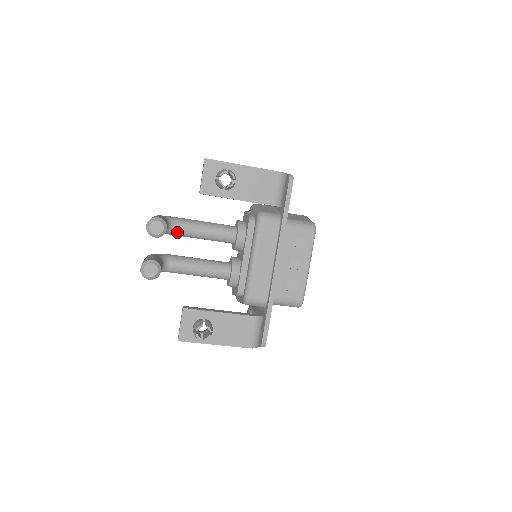
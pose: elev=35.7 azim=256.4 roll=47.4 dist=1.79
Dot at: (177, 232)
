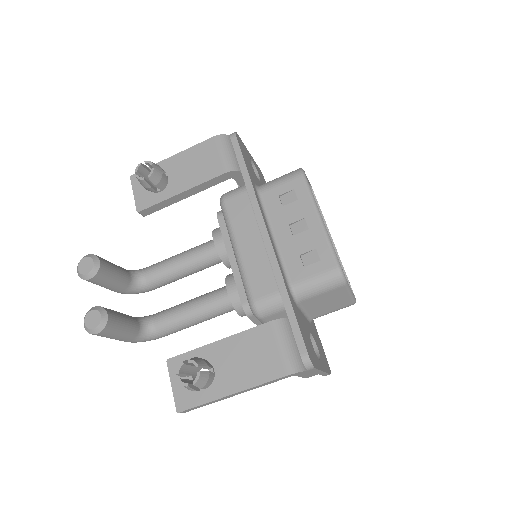
Dot at: (149, 281)
